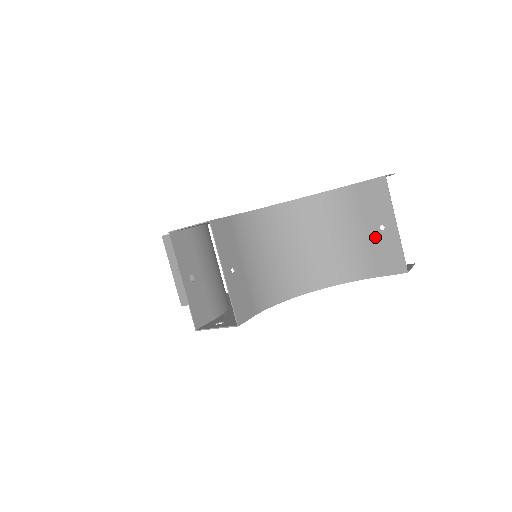
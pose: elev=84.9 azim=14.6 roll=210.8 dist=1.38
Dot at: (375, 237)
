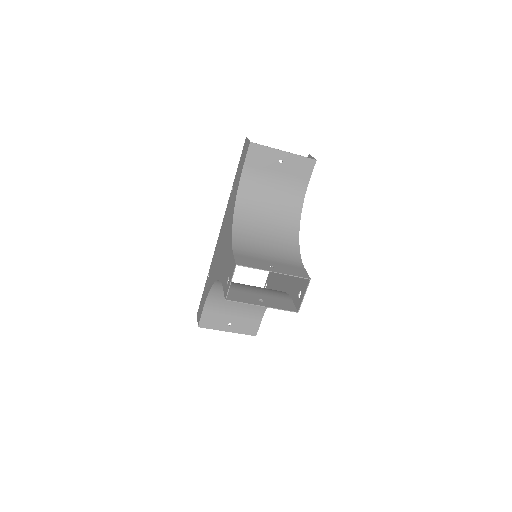
Dot at: (284, 169)
